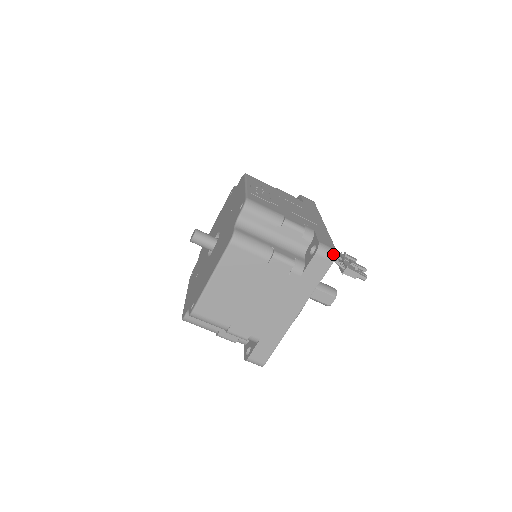
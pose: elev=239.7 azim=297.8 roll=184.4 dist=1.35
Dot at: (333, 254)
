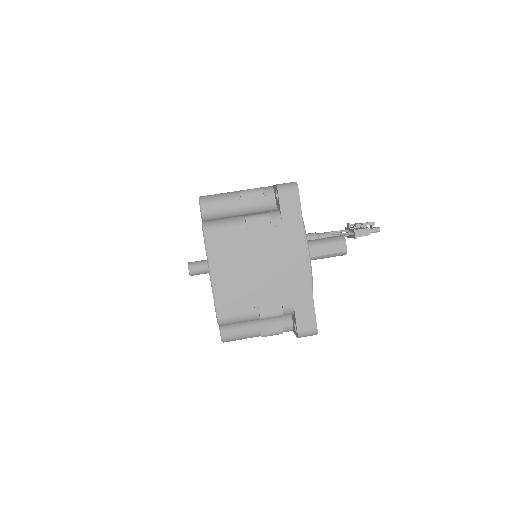
Dot at: (294, 185)
